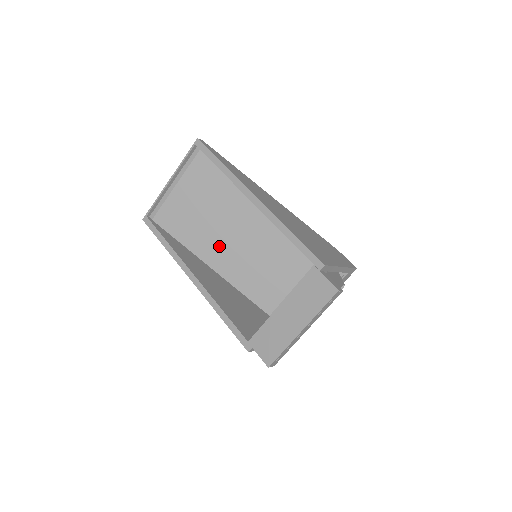
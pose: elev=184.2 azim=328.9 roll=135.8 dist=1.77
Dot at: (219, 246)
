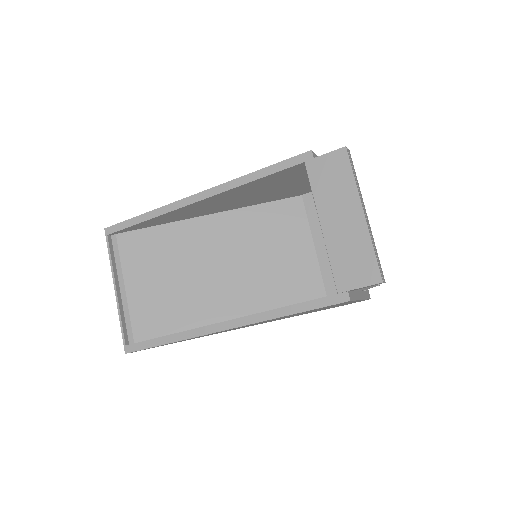
Dot at: (218, 294)
